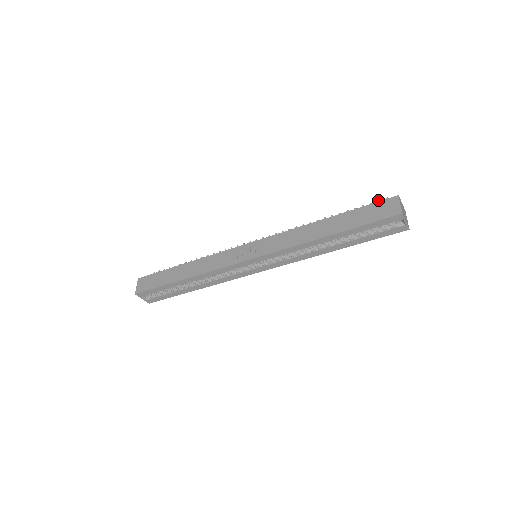
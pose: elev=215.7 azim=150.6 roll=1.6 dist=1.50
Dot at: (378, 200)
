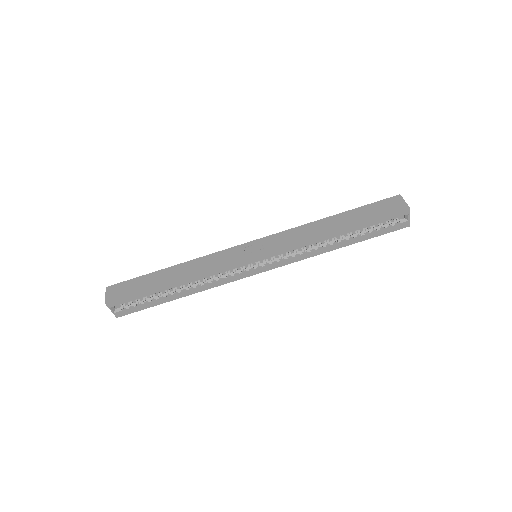
Dot at: occluded
